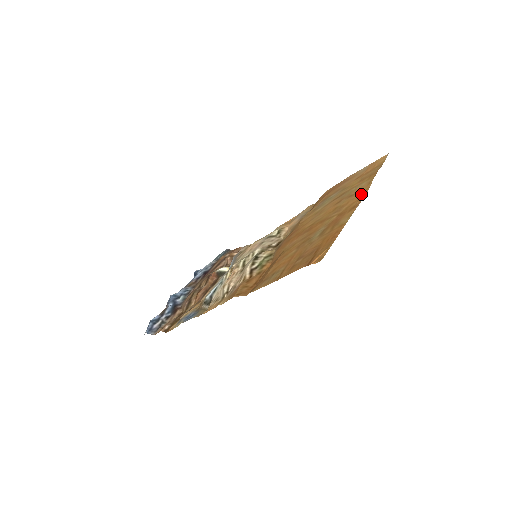
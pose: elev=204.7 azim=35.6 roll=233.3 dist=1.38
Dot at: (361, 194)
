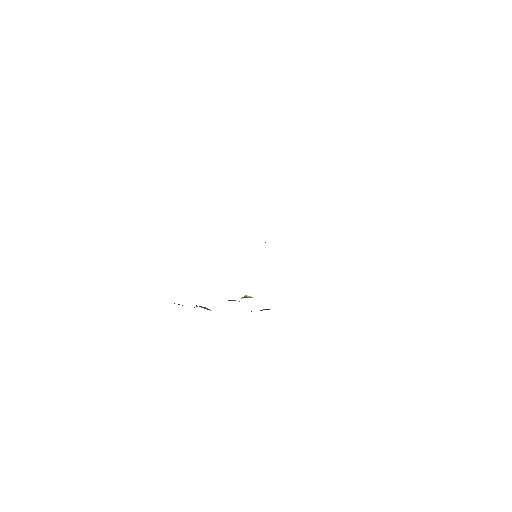
Dot at: occluded
